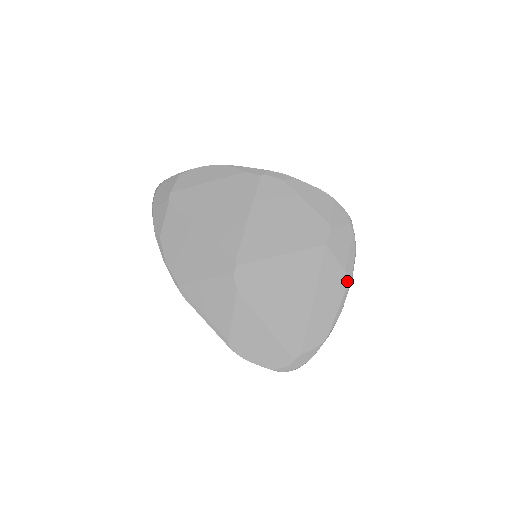
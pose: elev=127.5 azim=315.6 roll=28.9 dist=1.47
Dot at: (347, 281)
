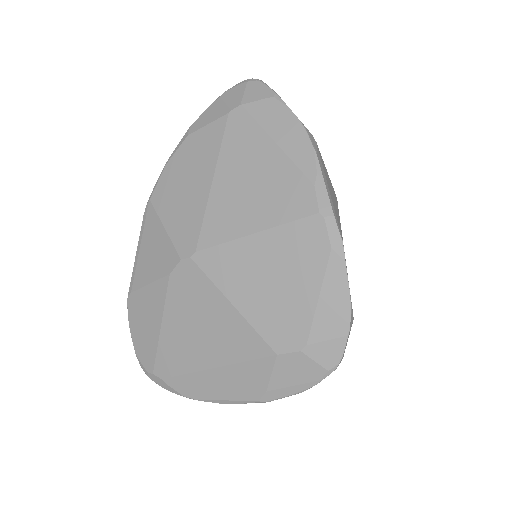
Dot at: (258, 398)
